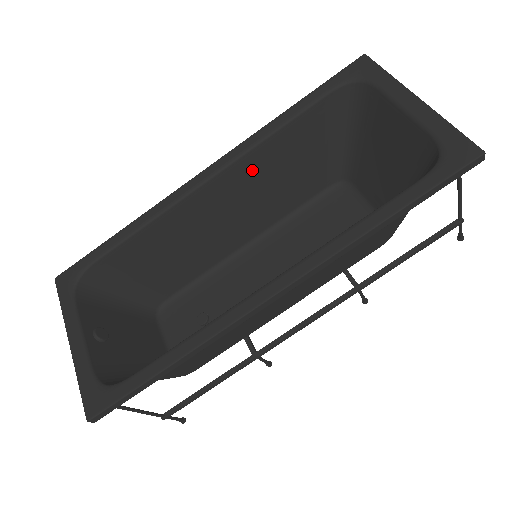
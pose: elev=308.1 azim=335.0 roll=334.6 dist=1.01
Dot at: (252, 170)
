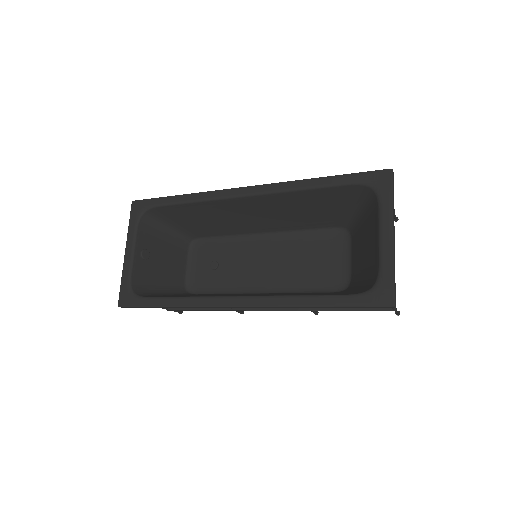
Dot at: (278, 202)
